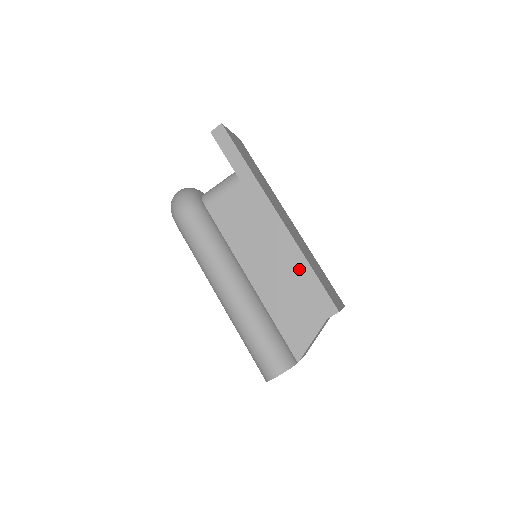
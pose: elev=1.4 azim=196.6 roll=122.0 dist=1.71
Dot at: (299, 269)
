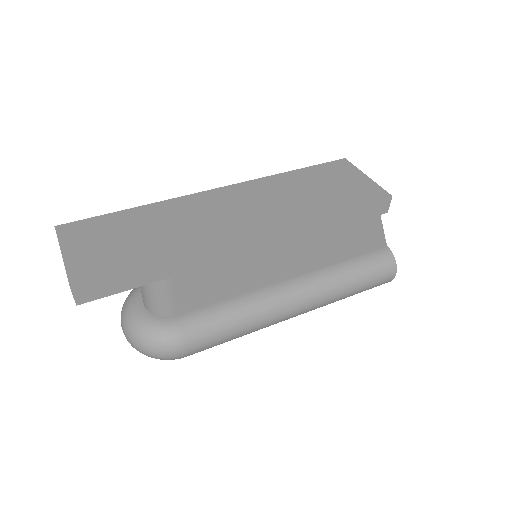
Dot at: (327, 227)
